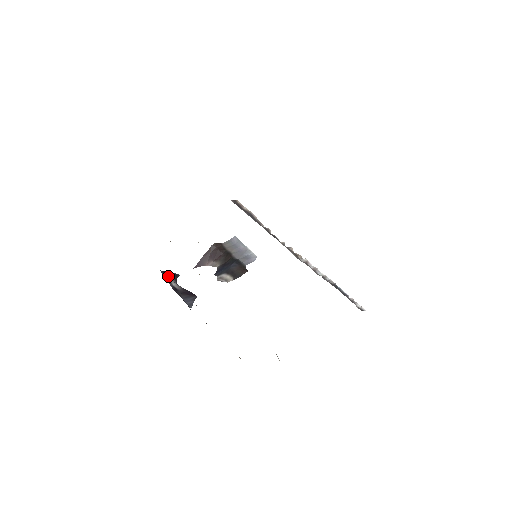
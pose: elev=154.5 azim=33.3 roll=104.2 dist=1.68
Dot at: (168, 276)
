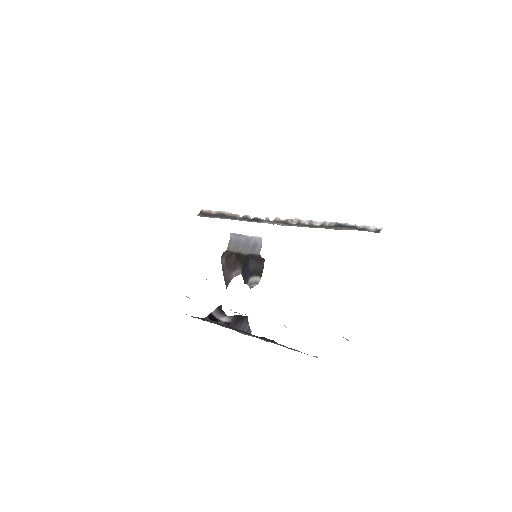
Dot at: (214, 317)
